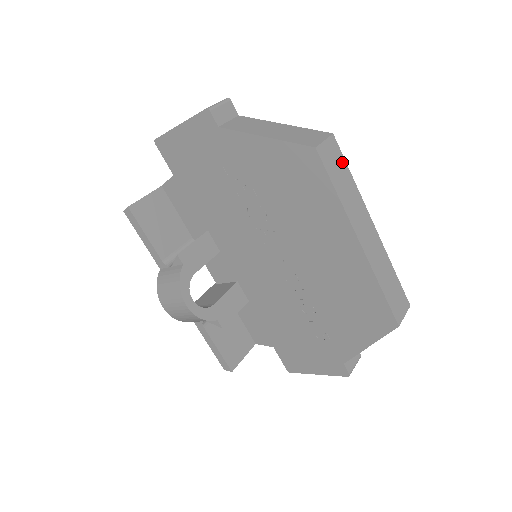
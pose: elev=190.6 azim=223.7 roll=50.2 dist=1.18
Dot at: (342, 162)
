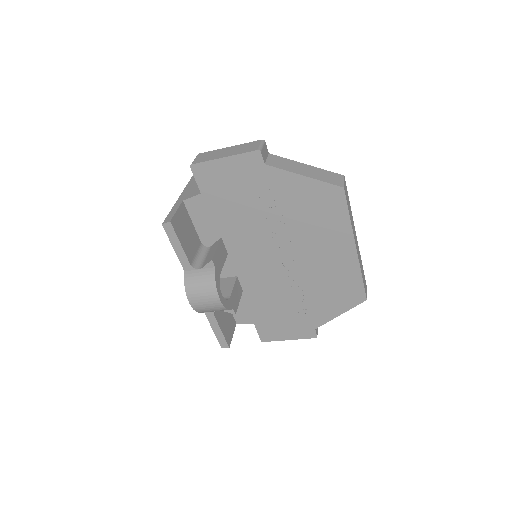
Dot at: occluded
